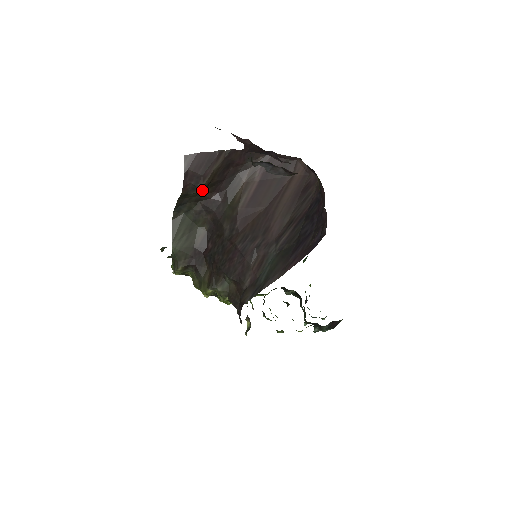
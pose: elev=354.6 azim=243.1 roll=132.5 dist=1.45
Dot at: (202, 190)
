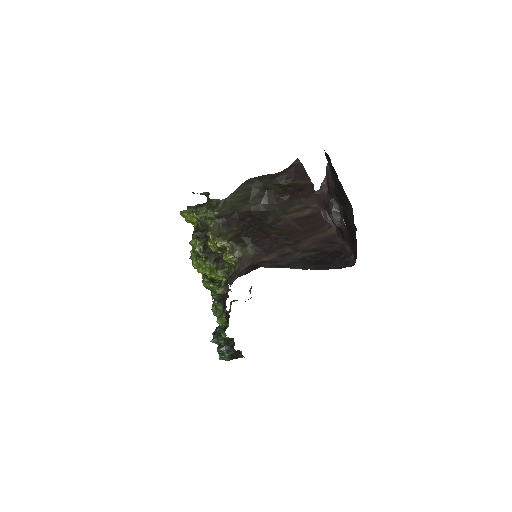
Dot at: (280, 185)
